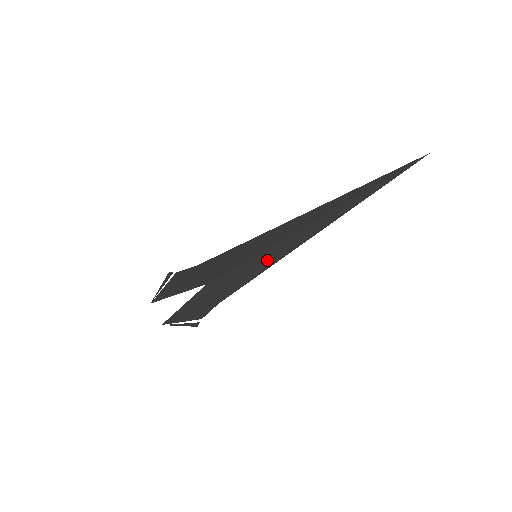
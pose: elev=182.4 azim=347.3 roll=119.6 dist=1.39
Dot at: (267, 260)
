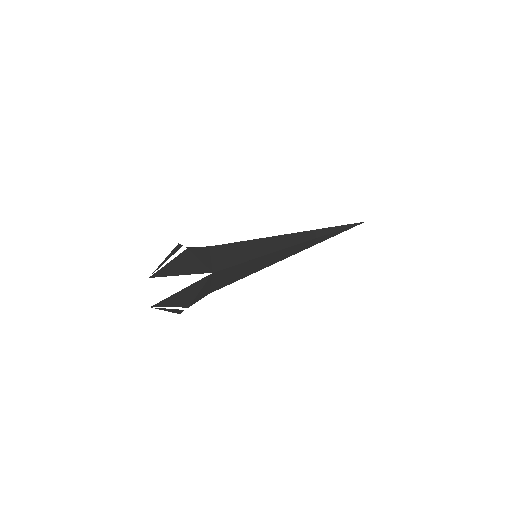
Dot at: (263, 264)
